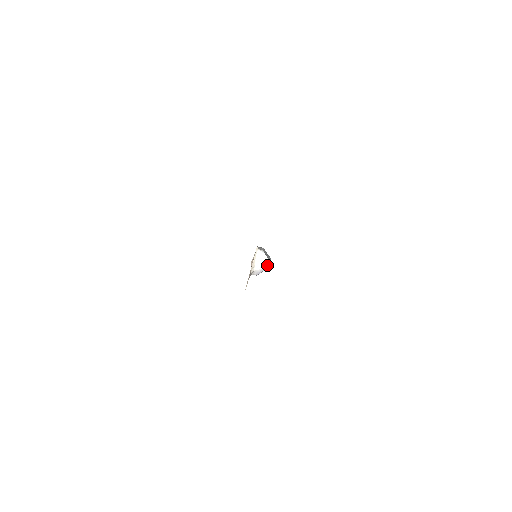
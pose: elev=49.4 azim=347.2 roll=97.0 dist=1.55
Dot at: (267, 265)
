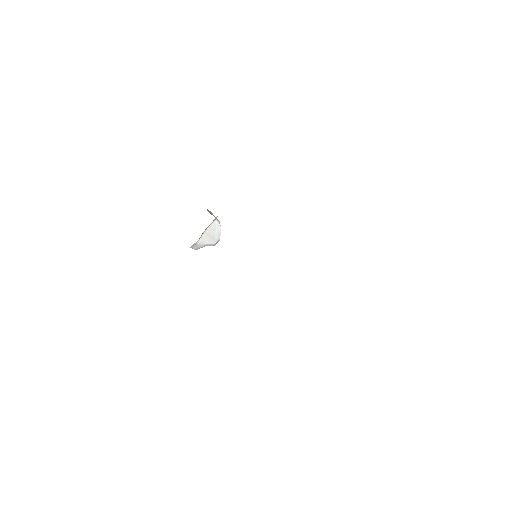
Dot at: (215, 241)
